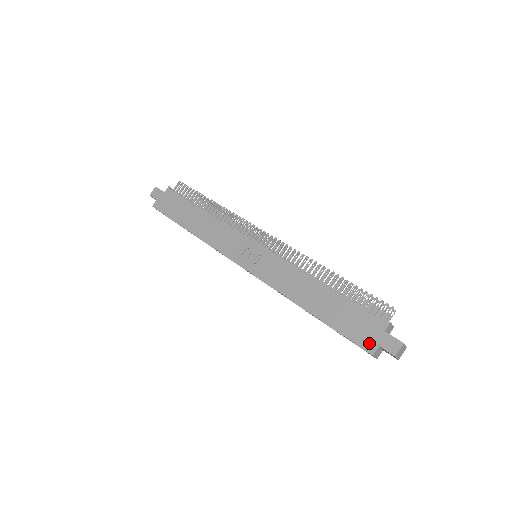
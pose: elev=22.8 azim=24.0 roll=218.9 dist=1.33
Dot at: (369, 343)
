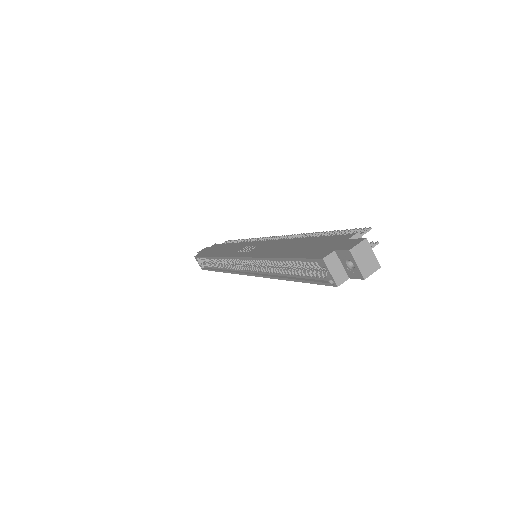
Dot at: (324, 252)
